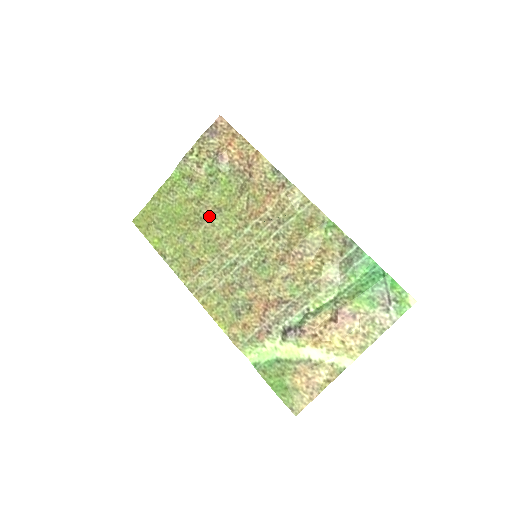
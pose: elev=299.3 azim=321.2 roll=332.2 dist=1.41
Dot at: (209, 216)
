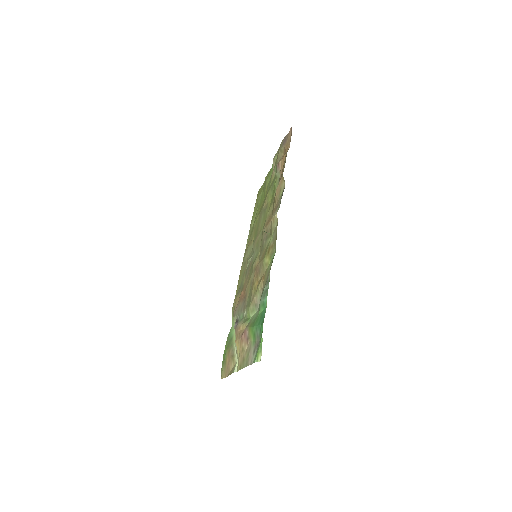
Dot at: (263, 210)
